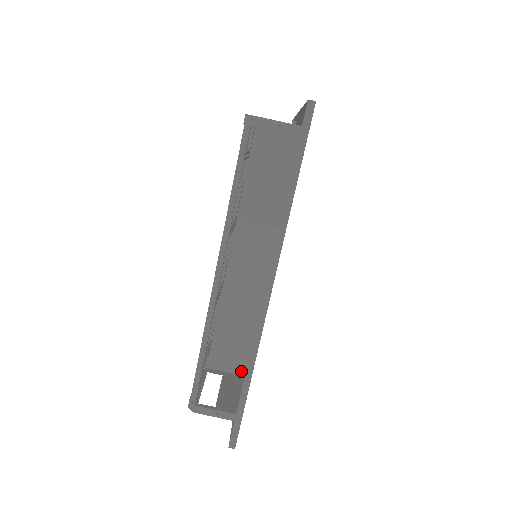
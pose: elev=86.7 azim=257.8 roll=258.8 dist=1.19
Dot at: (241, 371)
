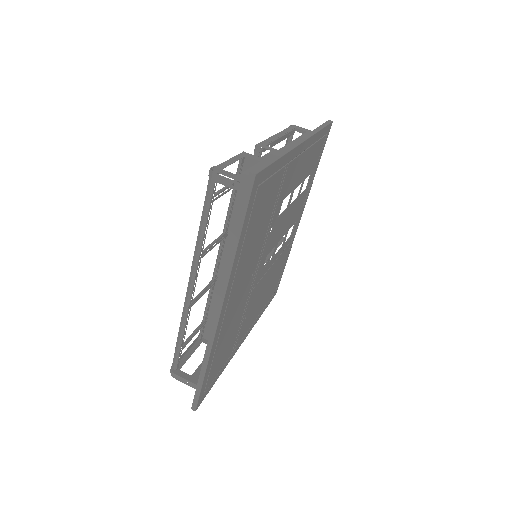
Dot at: occluded
